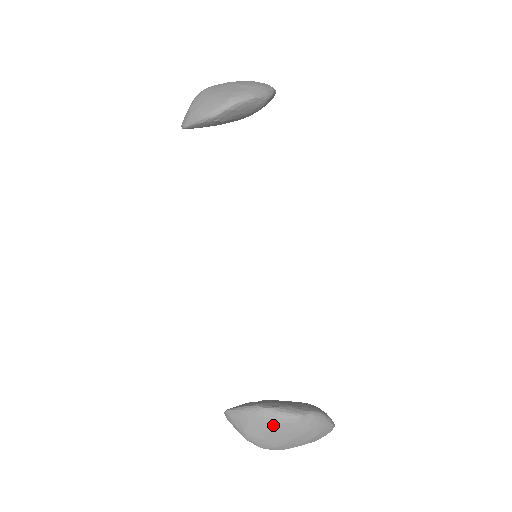
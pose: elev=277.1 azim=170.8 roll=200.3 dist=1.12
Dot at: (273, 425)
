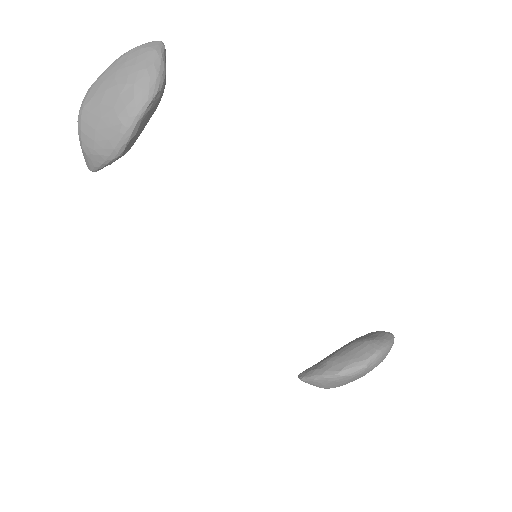
Dot at: (345, 381)
